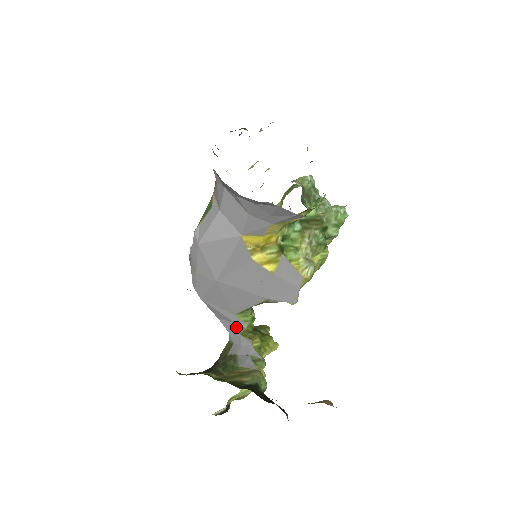
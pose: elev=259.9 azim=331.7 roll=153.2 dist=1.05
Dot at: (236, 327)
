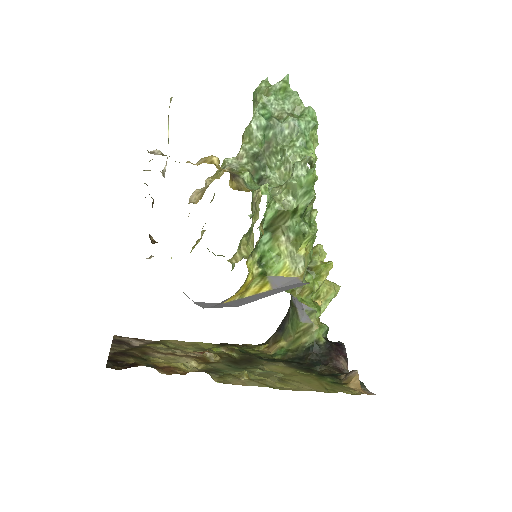
Dot at: occluded
